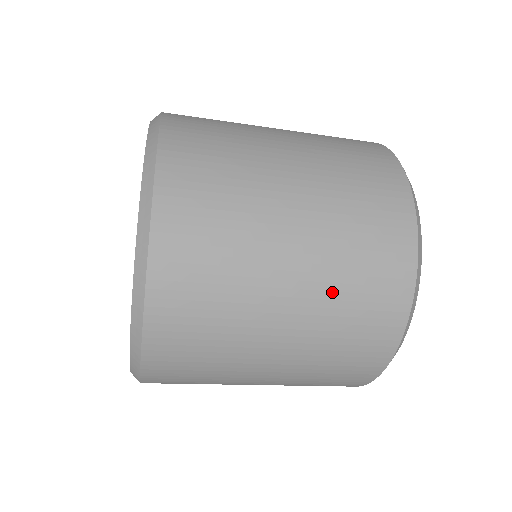
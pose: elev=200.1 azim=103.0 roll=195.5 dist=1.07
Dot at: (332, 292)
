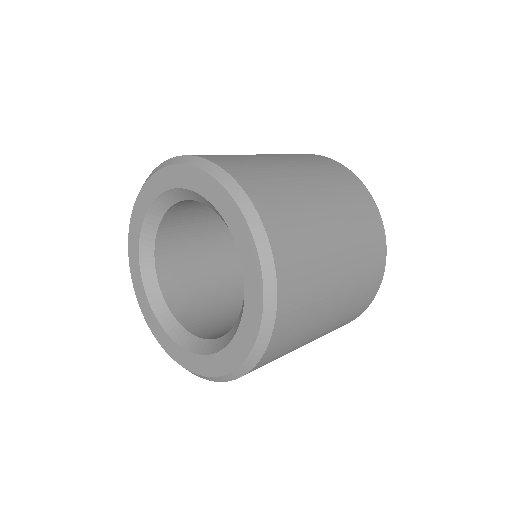
Dot at: (348, 306)
